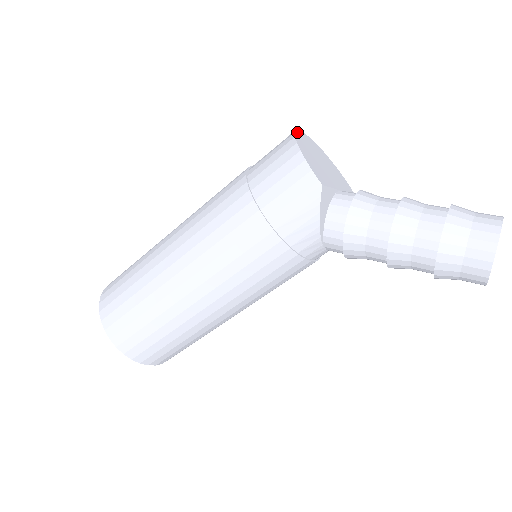
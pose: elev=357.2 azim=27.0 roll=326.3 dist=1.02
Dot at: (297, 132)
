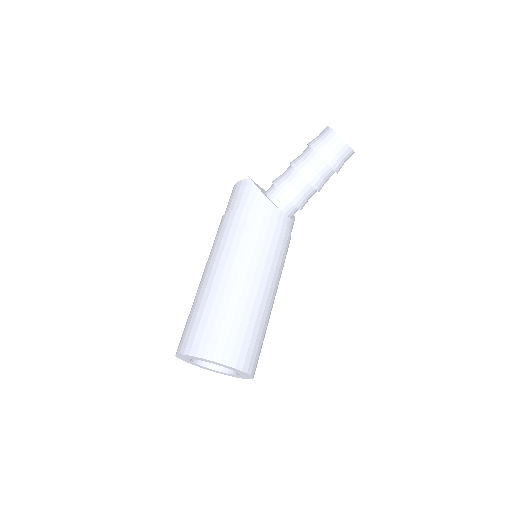
Dot at: occluded
